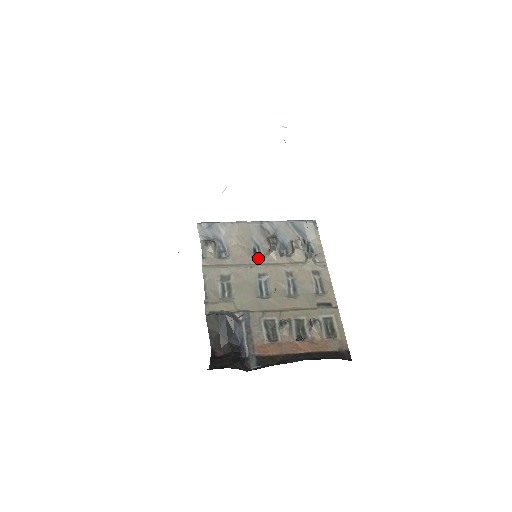
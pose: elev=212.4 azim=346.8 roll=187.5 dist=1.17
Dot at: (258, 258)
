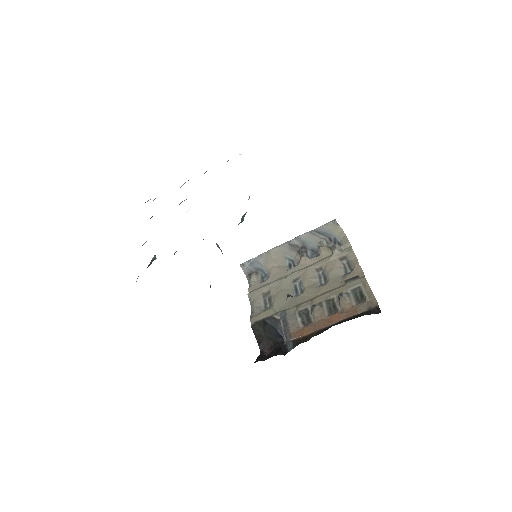
Dot at: (292, 269)
